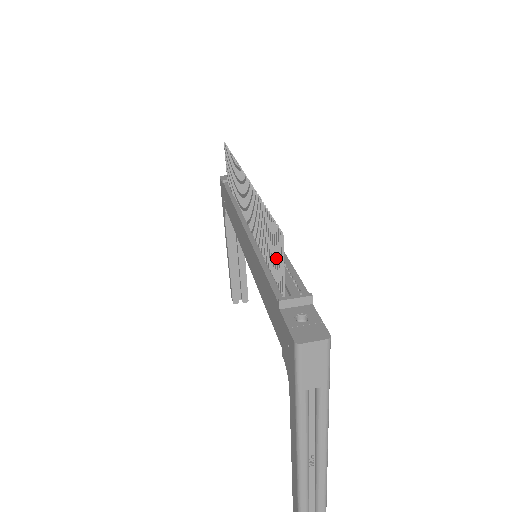
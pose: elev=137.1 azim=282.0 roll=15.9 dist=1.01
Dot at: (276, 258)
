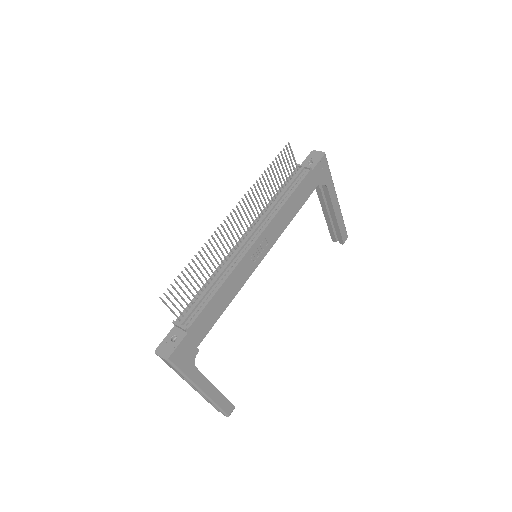
Dot at: (182, 298)
